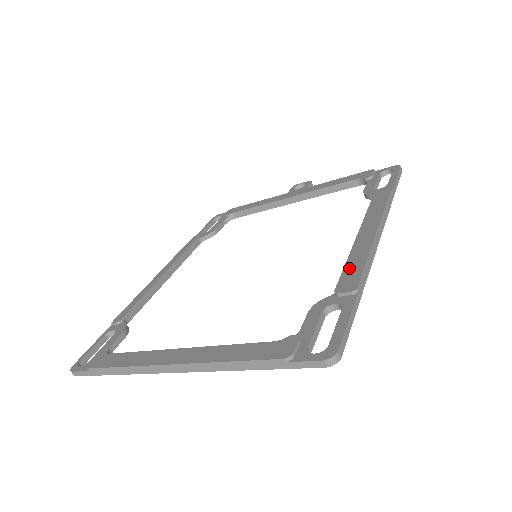
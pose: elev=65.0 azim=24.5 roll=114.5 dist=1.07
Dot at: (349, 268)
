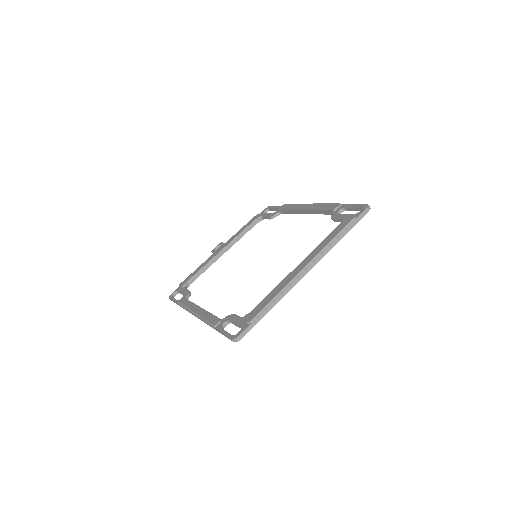
Dot at: (324, 208)
